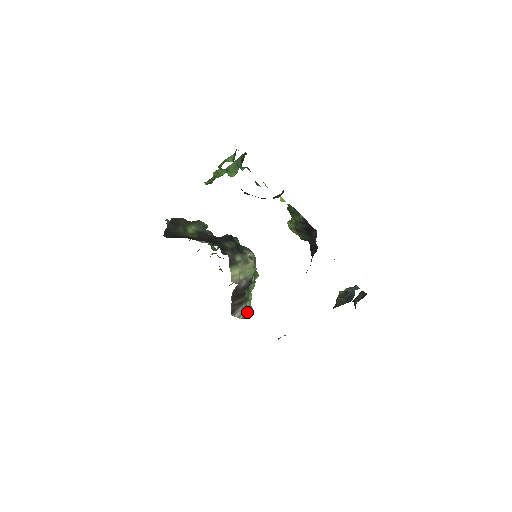
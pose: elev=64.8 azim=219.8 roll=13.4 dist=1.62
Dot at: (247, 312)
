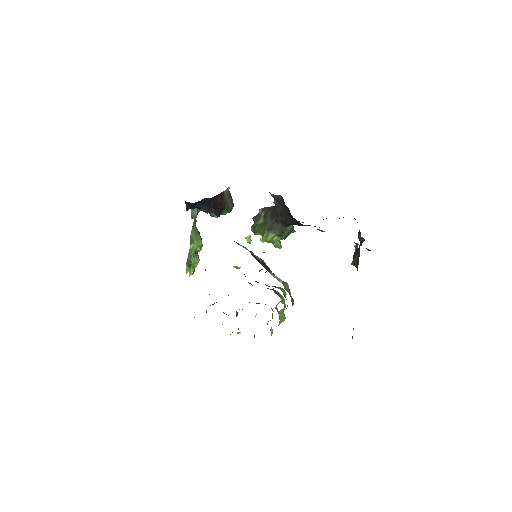
Dot at: (285, 285)
